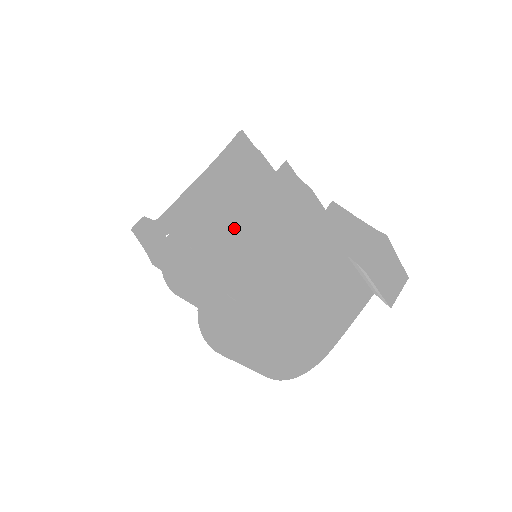
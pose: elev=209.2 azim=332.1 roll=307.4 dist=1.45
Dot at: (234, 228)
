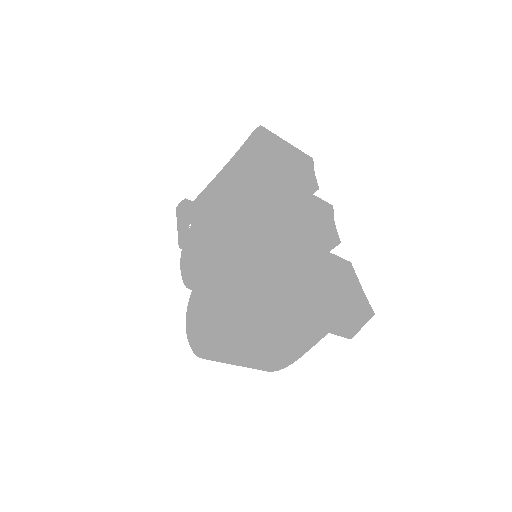
Dot at: (224, 236)
